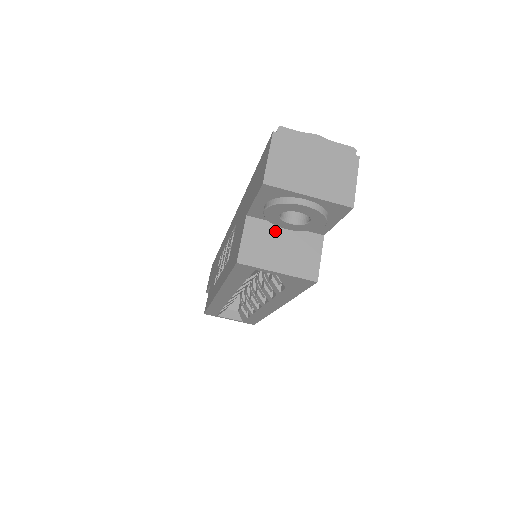
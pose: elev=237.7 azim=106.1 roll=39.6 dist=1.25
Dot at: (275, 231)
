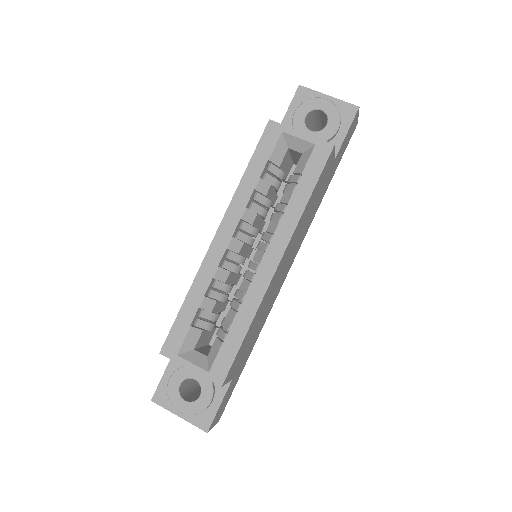
Dot at: occluded
